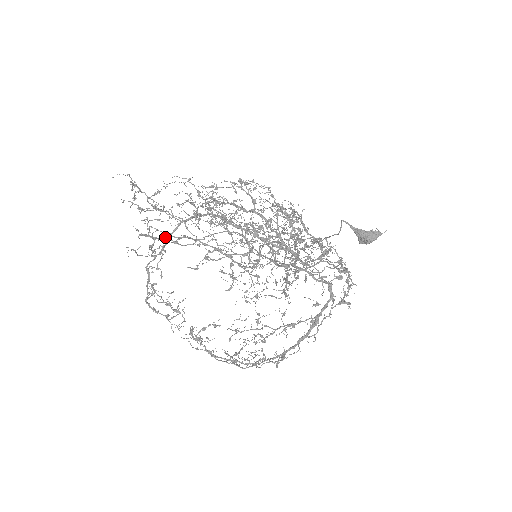
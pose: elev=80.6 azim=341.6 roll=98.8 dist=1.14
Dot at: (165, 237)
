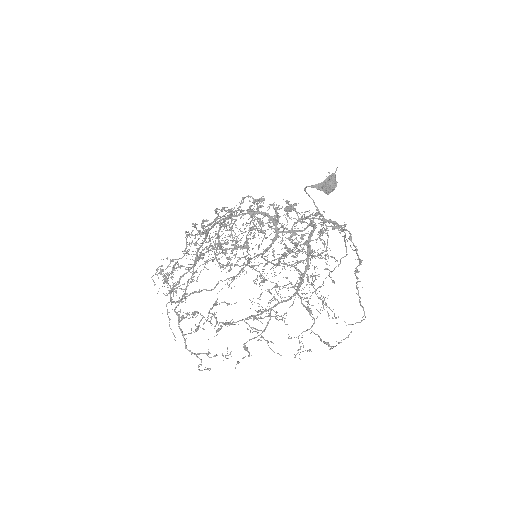
Dot at: (180, 277)
